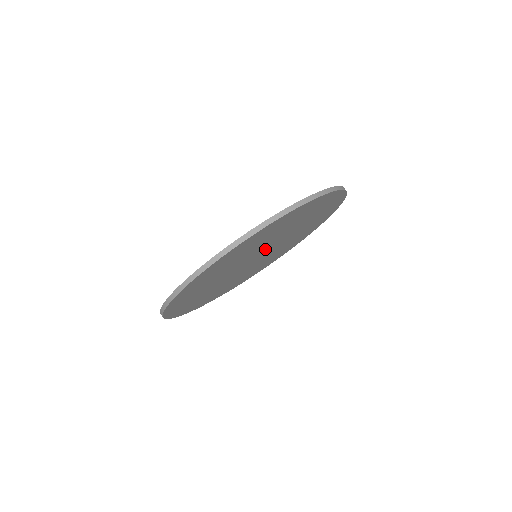
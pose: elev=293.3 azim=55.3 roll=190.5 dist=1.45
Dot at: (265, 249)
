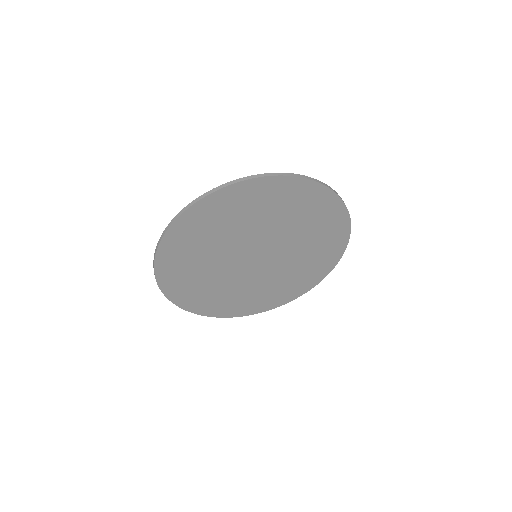
Dot at: (263, 245)
